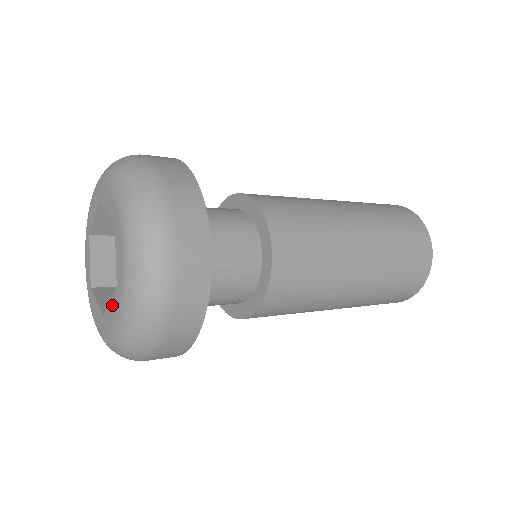
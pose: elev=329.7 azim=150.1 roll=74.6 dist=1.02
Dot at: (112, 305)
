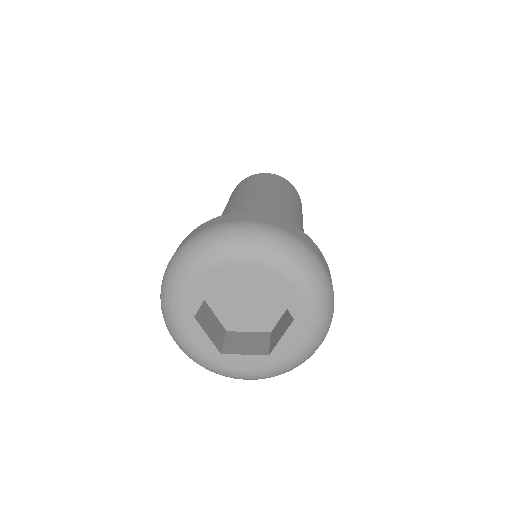
Dot at: (289, 337)
